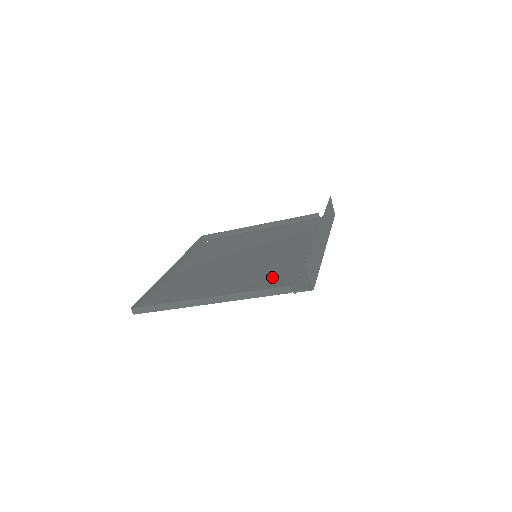
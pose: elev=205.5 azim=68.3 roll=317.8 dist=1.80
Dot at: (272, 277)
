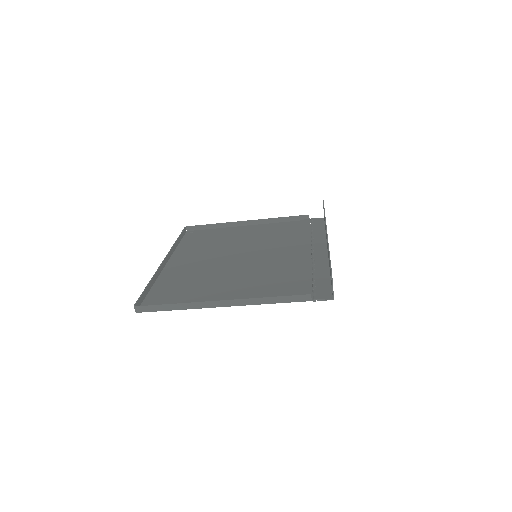
Dot at: (283, 282)
